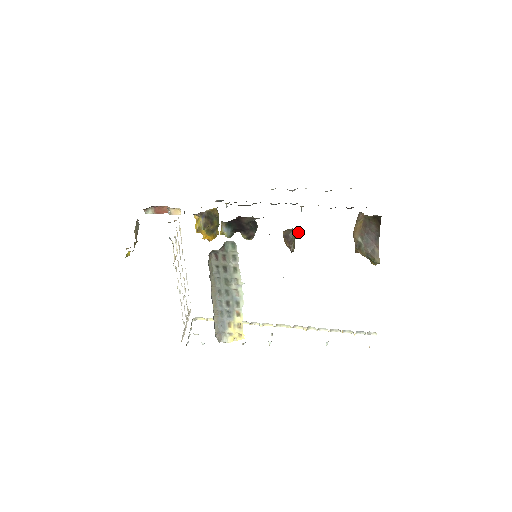
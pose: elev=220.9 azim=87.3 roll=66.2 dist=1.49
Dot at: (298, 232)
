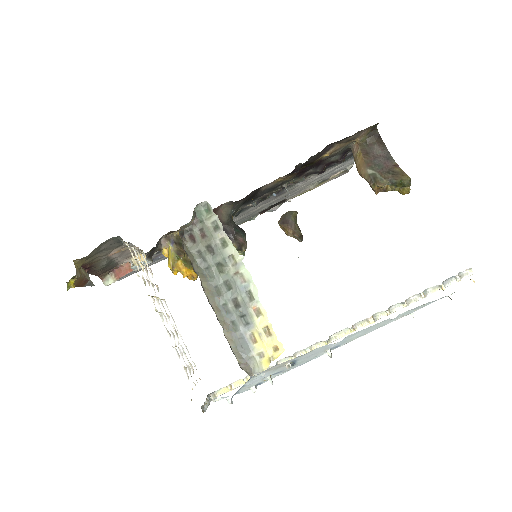
Dot at: (295, 211)
